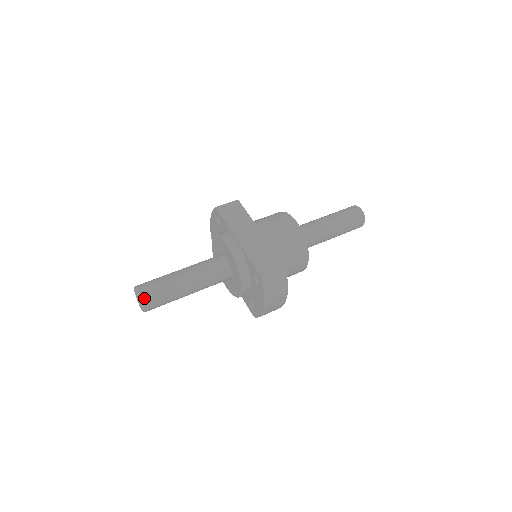
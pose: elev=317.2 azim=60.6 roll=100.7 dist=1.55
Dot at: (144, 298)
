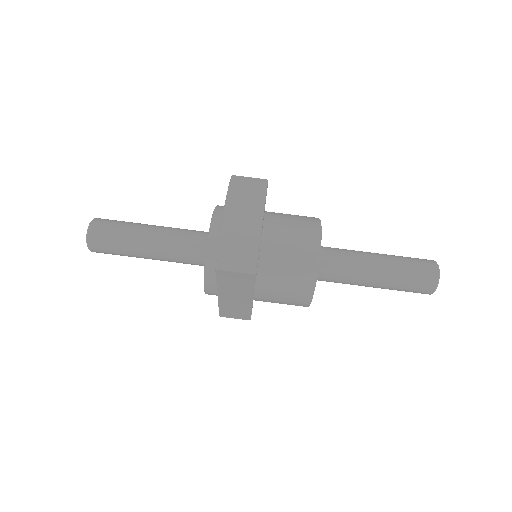
Dot at: (96, 252)
